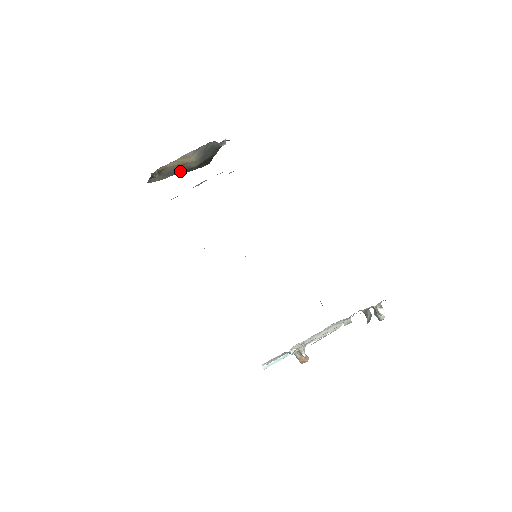
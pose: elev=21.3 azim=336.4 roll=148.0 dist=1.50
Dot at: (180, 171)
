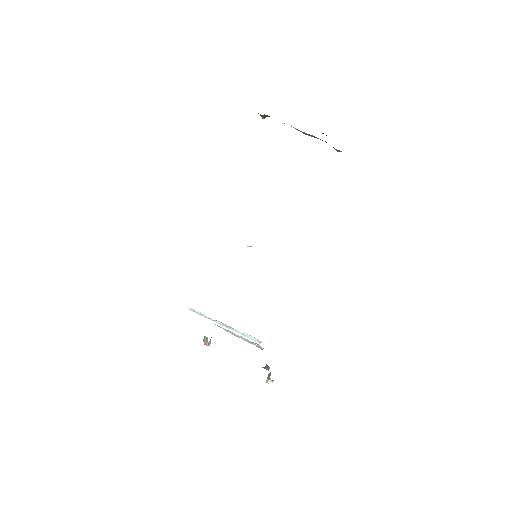
Dot at: occluded
